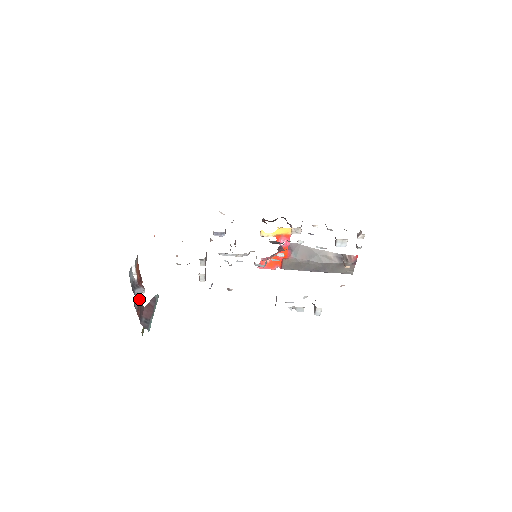
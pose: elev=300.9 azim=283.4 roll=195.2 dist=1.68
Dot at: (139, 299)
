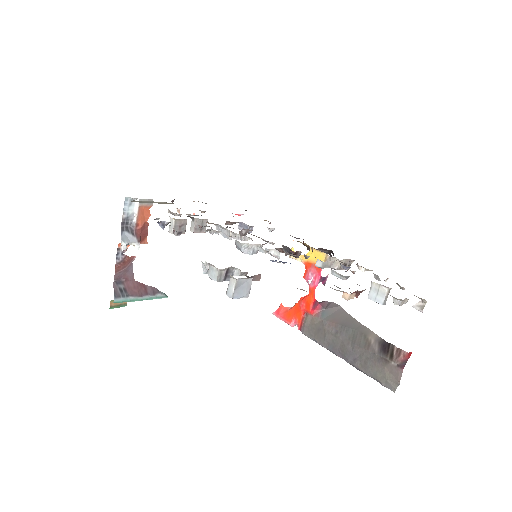
Dot at: (121, 241)
